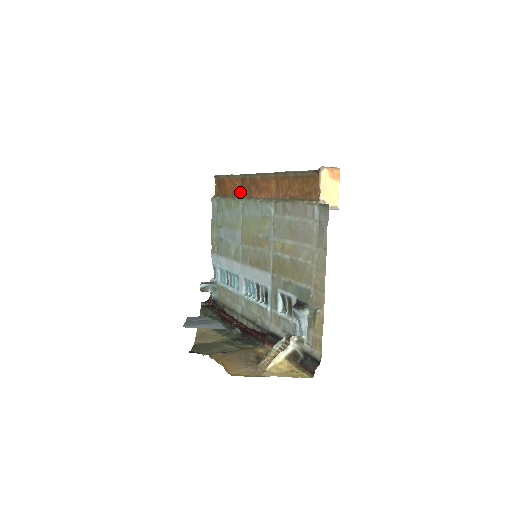
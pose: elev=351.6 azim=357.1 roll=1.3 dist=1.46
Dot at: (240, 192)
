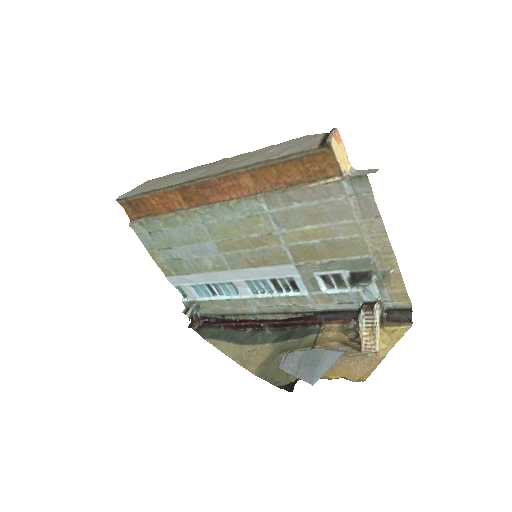
Dot at: (183, 203)
